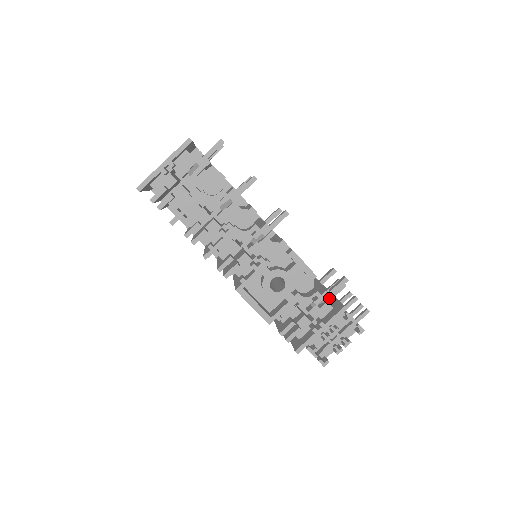
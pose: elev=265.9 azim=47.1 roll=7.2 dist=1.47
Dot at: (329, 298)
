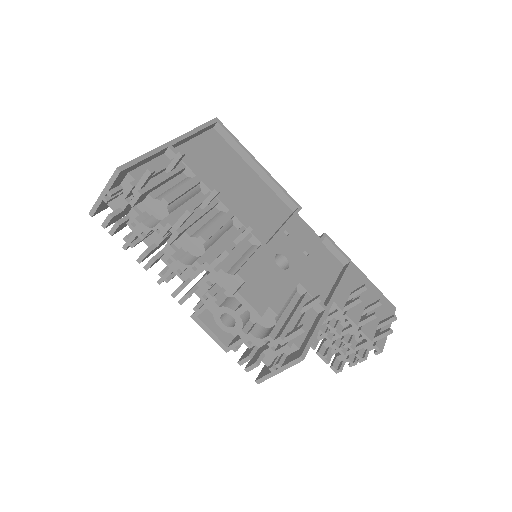
Dot at: (284, 344)
